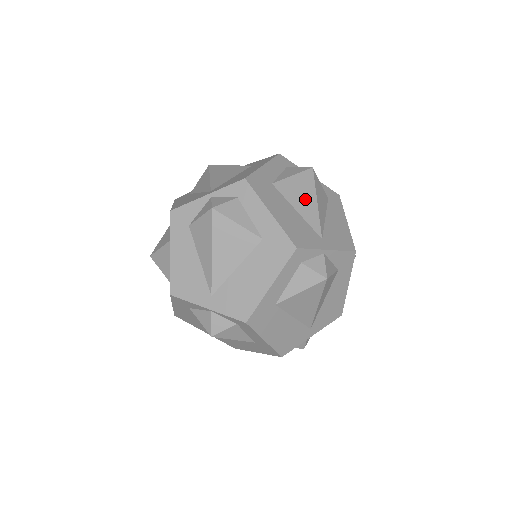
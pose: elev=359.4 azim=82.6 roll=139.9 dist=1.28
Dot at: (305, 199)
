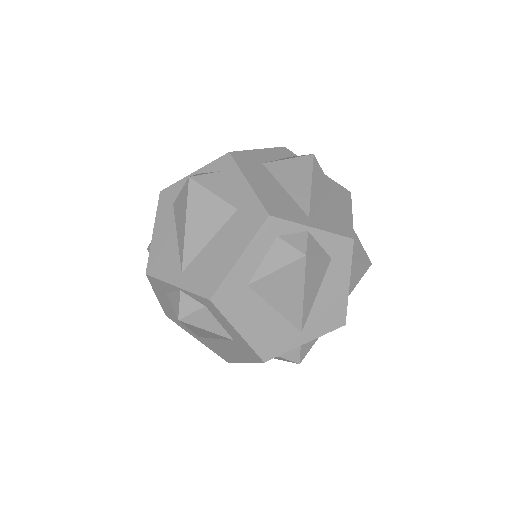
Dot at: (288, 296)
